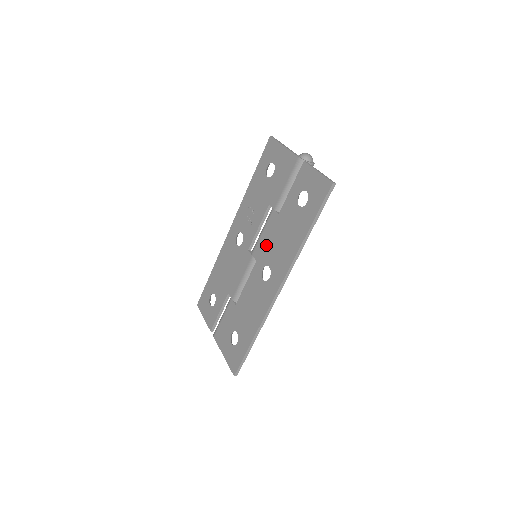
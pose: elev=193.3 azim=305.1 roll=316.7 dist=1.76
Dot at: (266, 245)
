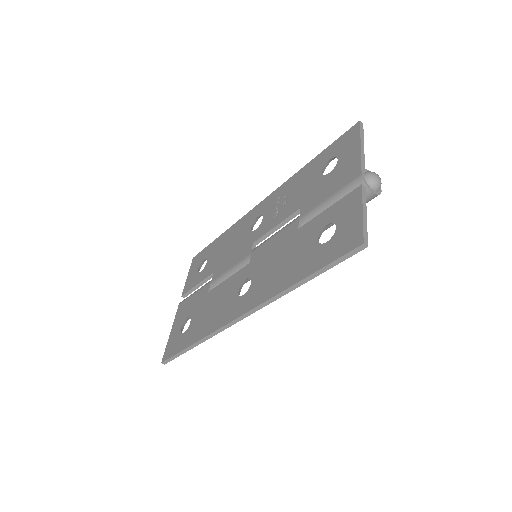
Dot at: (266, 254)
